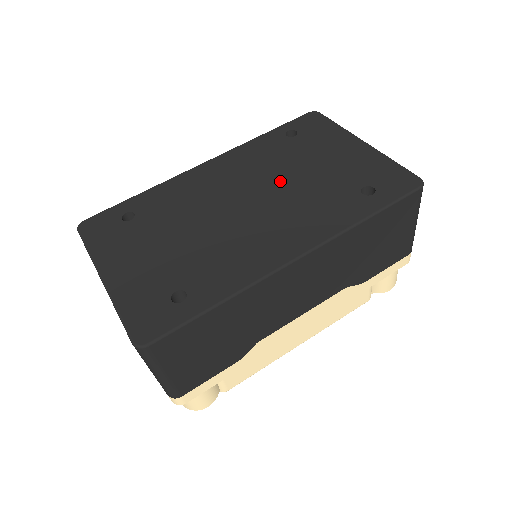
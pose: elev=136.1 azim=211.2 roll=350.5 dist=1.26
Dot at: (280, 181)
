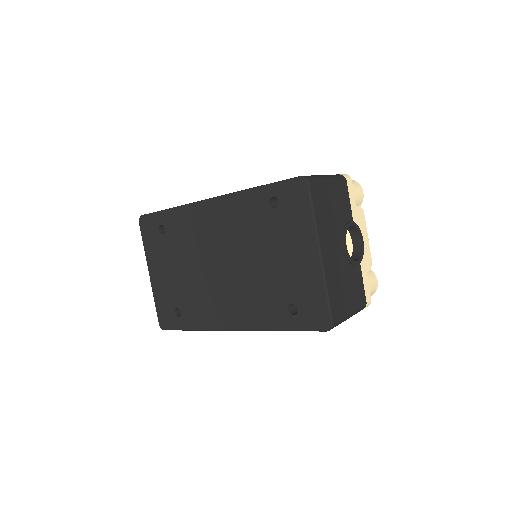
Dot at: (246, 258)
